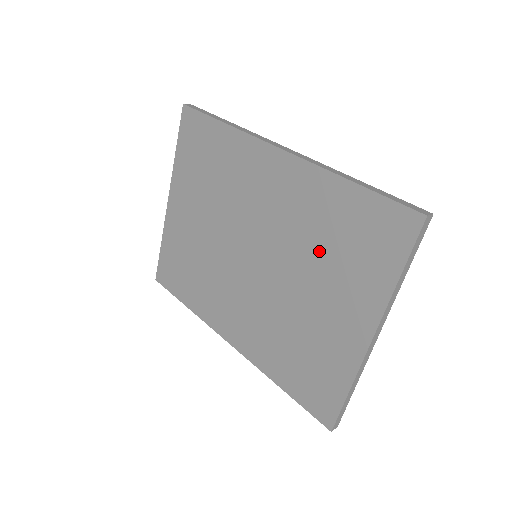
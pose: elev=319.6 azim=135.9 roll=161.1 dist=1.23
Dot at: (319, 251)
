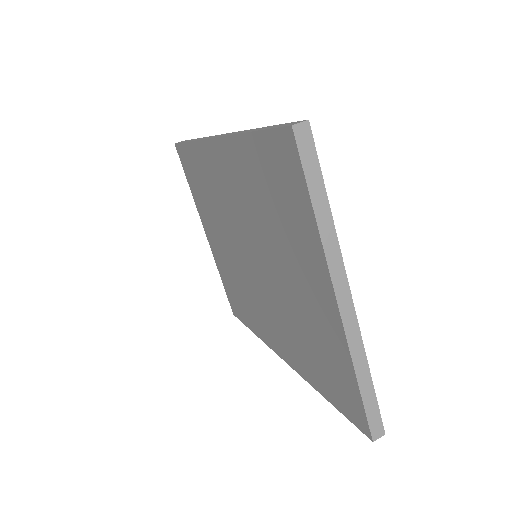
Dot at: (269, 224)
